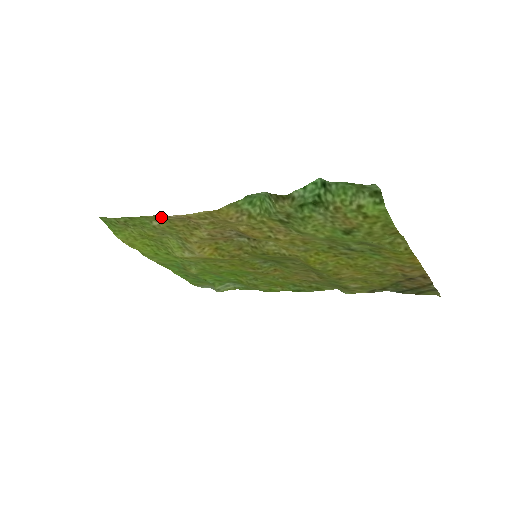
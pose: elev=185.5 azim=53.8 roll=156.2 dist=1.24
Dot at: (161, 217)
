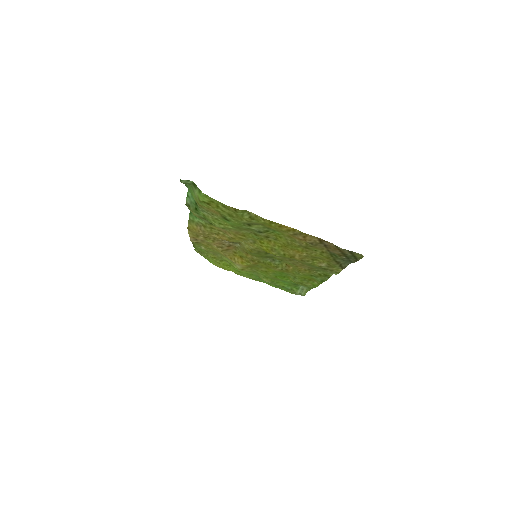
Dot at: occluded
